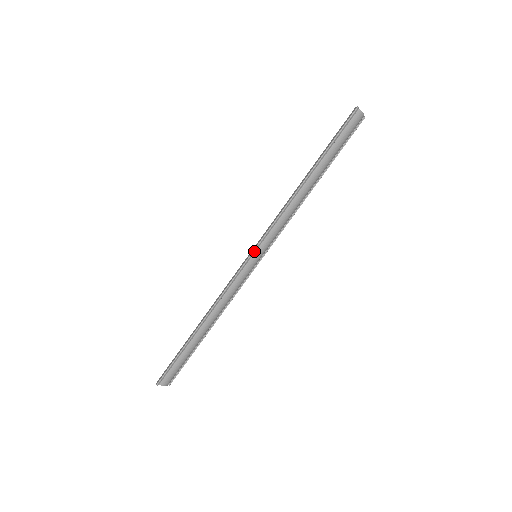
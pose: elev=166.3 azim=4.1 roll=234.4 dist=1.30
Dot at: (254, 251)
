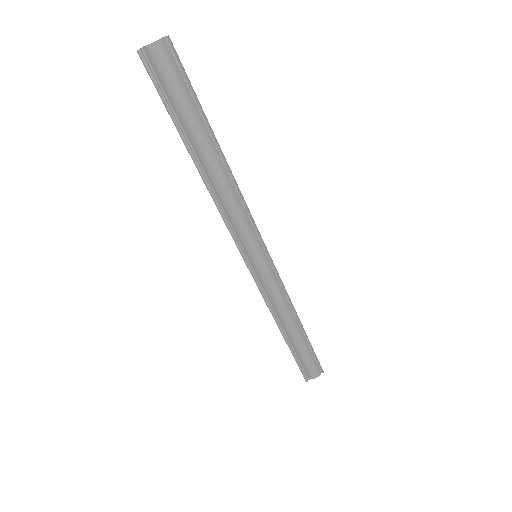
Dot at: (244, 258)
